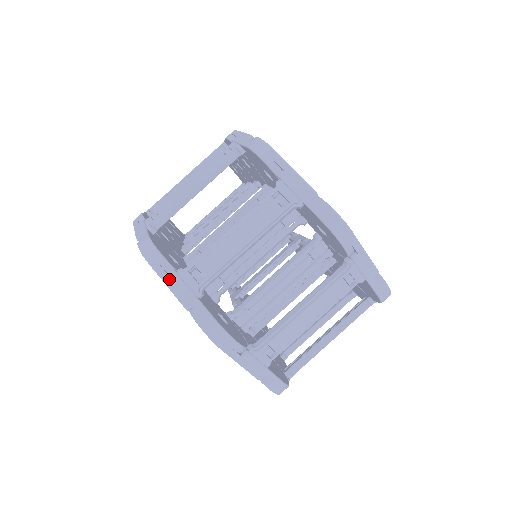
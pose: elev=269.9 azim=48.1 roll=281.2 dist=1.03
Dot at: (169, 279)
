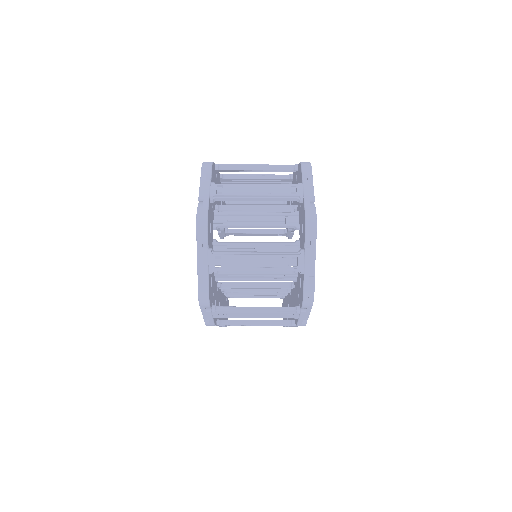
Dot at: (204, 181)
